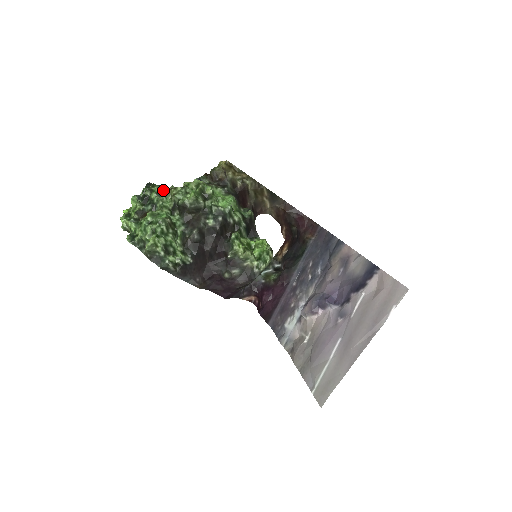
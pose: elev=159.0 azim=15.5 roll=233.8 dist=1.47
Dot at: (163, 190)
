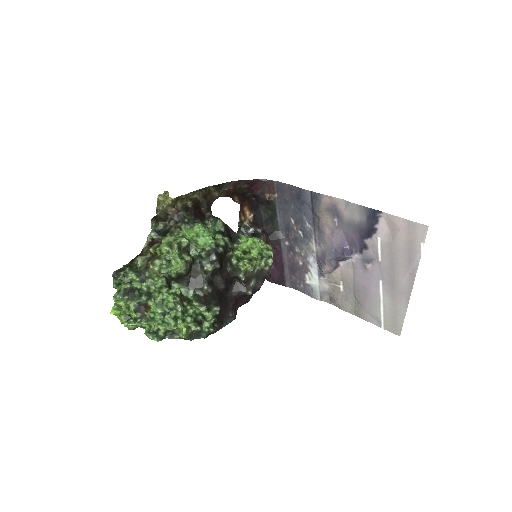
Dot at: (141, 273)
